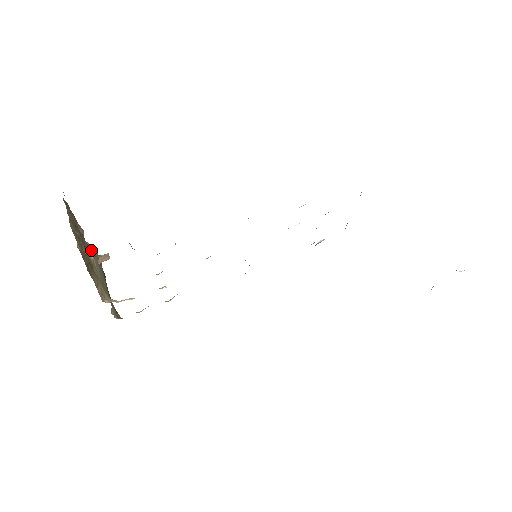
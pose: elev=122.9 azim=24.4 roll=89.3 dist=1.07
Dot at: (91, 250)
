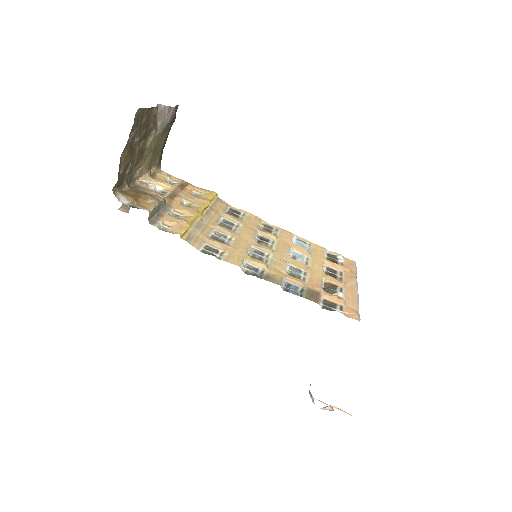
Dot at: (161, 120)
